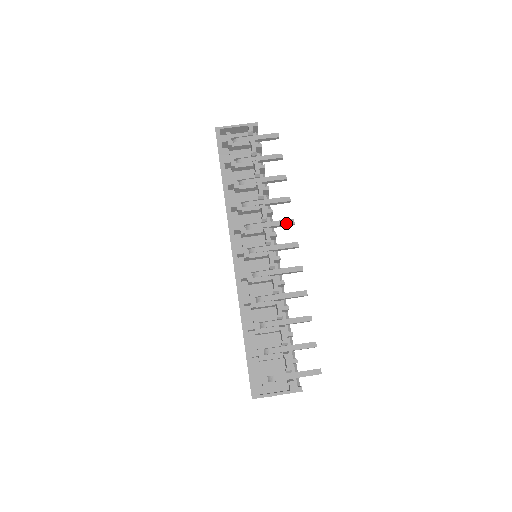
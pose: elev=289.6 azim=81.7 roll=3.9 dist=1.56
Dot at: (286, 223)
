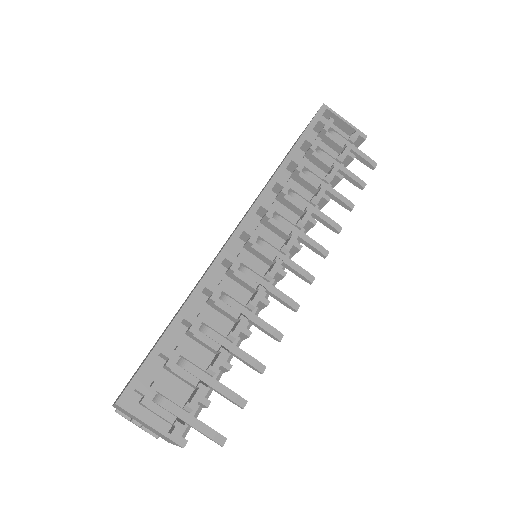
Dot at: (319, 248)
